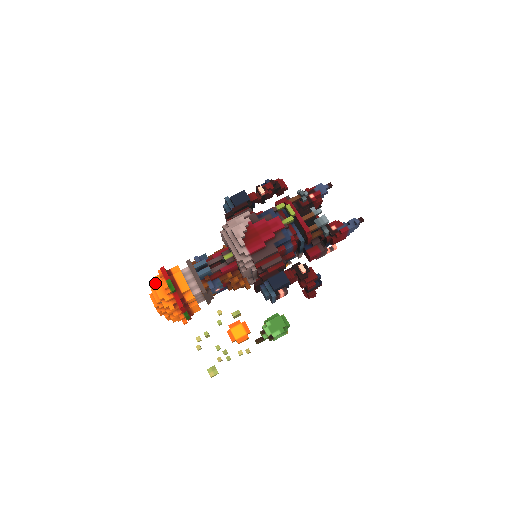
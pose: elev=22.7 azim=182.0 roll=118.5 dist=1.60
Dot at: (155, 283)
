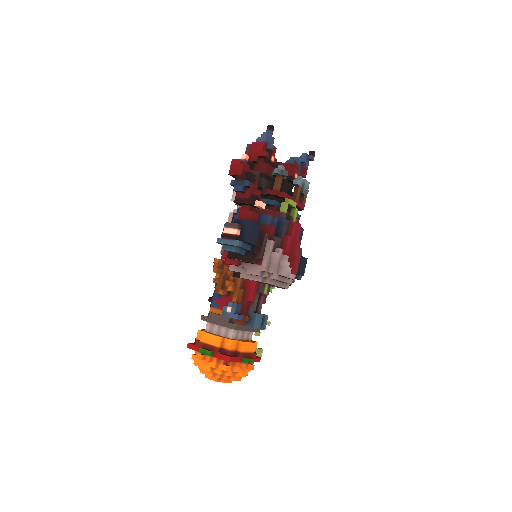
Dot at: (230, 373)
